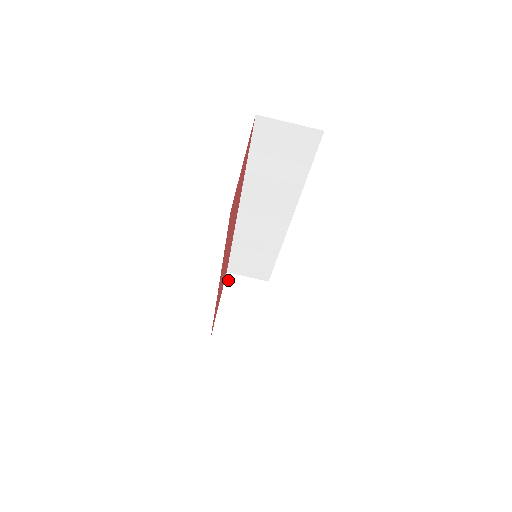
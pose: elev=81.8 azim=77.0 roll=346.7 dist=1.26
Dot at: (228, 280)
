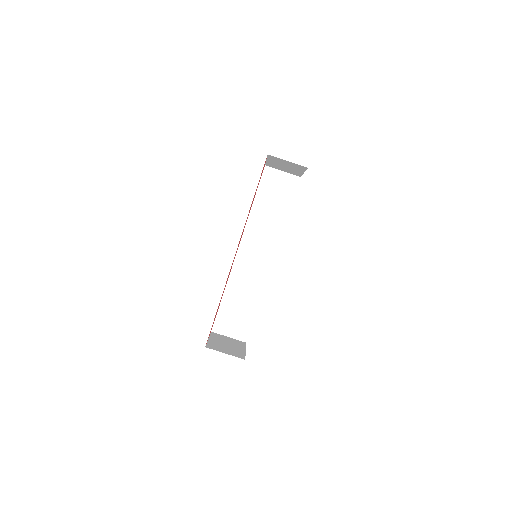
Dot at: (213, 334)
